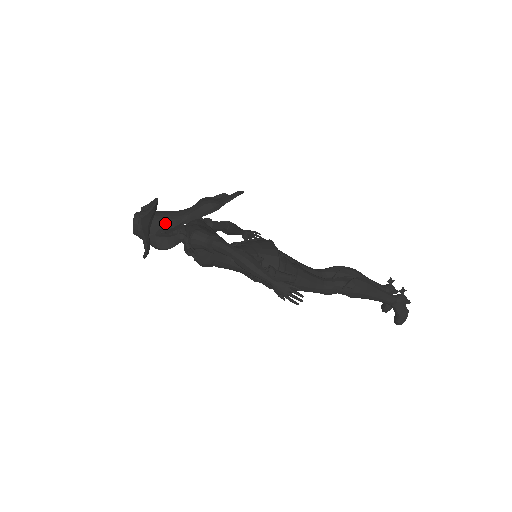
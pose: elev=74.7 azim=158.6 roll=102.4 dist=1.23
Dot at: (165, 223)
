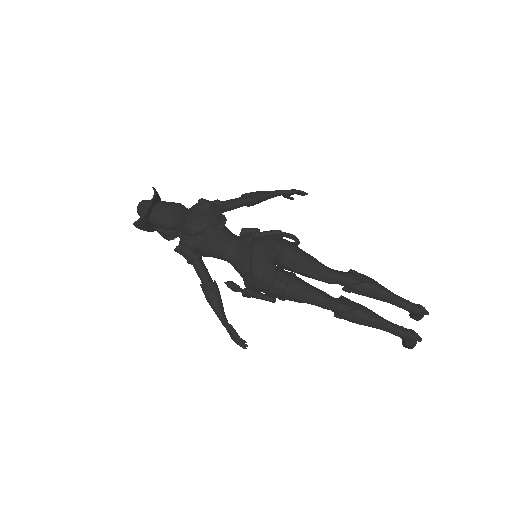
Dot at: (159, 225)
